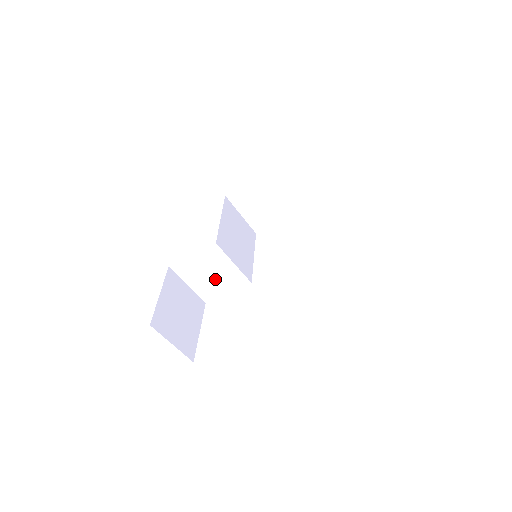
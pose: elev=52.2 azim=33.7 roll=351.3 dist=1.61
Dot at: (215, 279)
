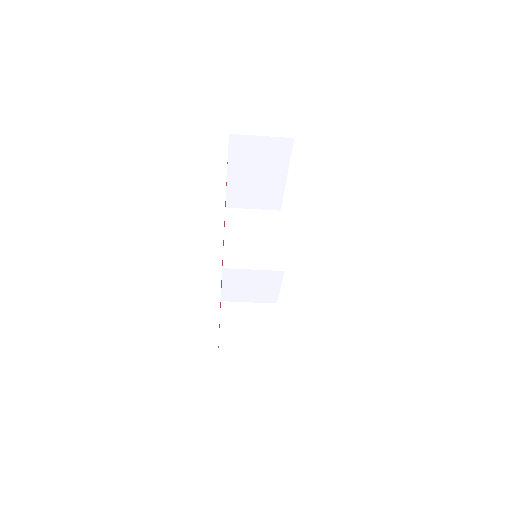
Dot at: (258, 287)
